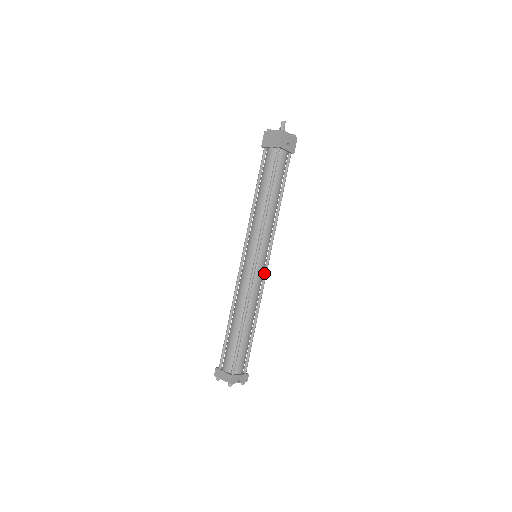
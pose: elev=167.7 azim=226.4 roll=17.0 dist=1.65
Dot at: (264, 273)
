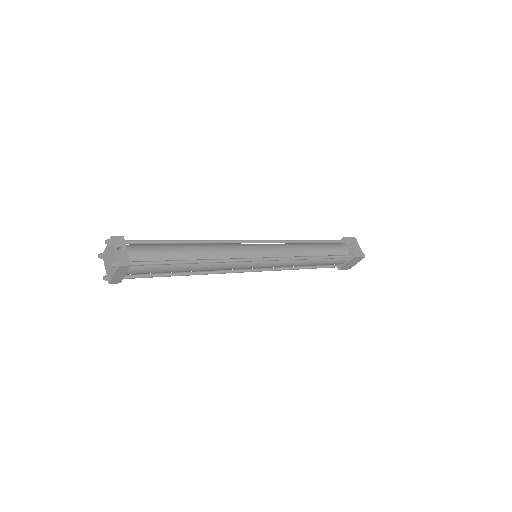
Dot at: (250, 258)
